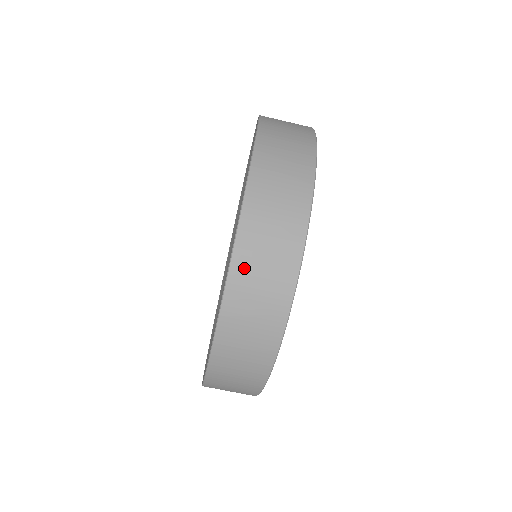
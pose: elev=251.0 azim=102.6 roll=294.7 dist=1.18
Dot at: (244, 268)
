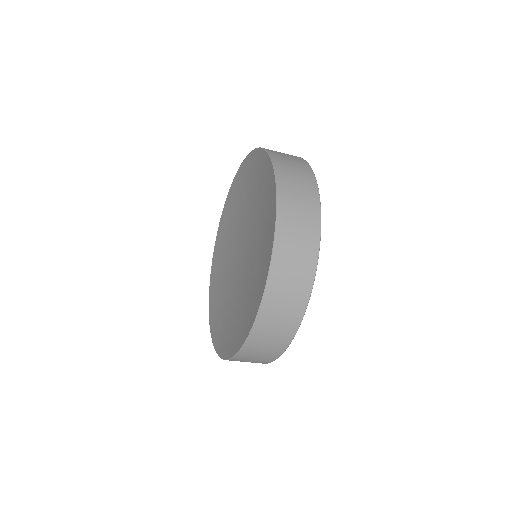
Dot at: (237, 360)
